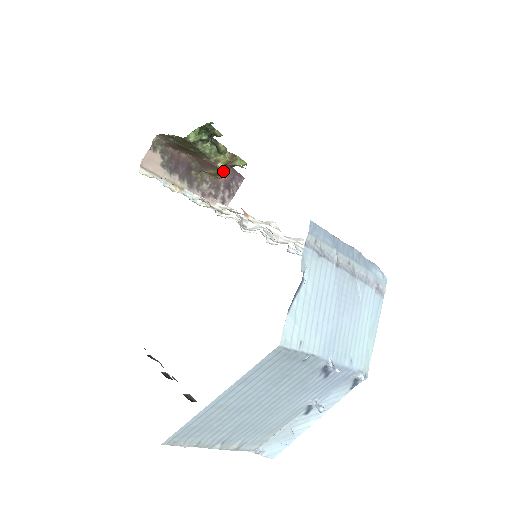
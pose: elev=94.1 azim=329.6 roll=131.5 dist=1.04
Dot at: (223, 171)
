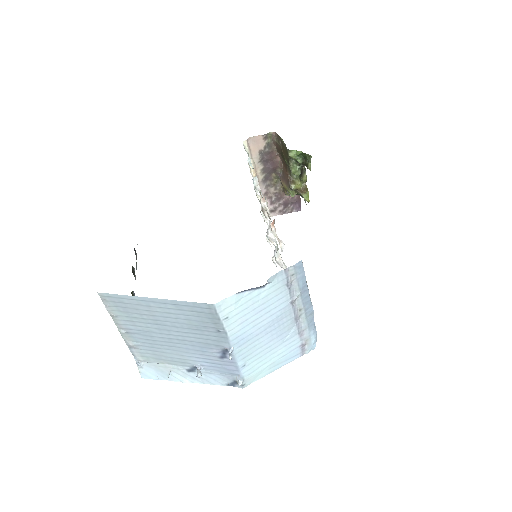
Dot at: (291, 192)
